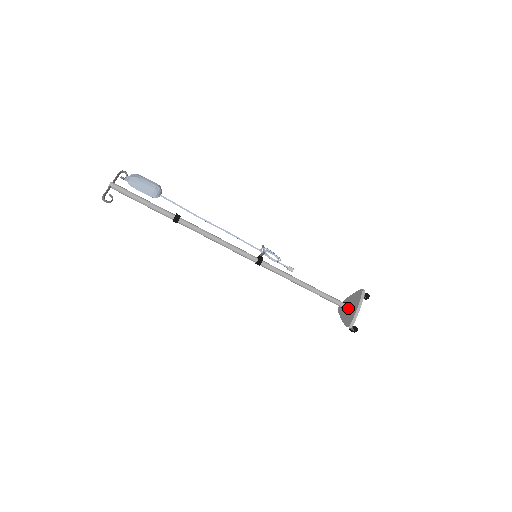
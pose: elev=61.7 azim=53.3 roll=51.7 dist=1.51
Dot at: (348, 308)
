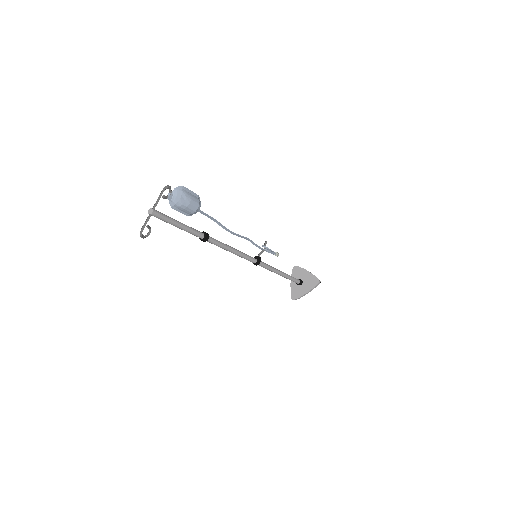
Dot at: (300, 284)
